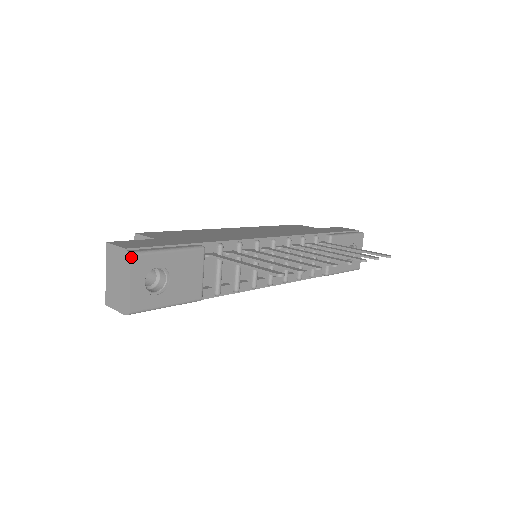
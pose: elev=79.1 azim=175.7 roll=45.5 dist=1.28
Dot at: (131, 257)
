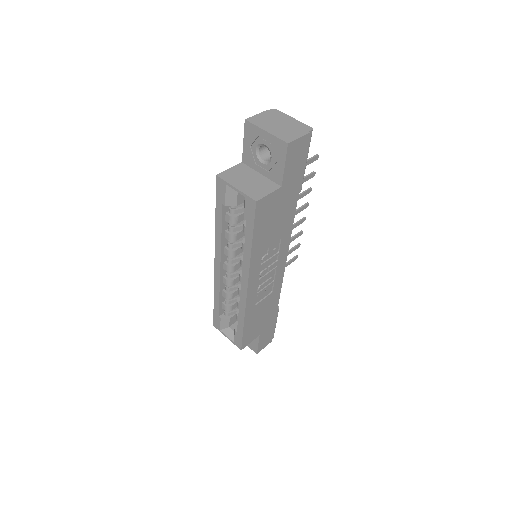
Dot at: (277, 110)
